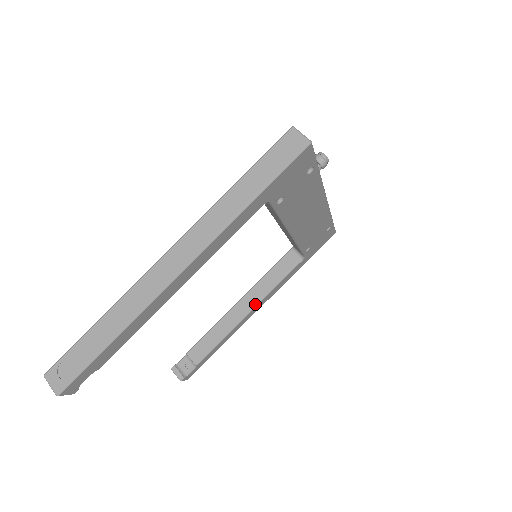
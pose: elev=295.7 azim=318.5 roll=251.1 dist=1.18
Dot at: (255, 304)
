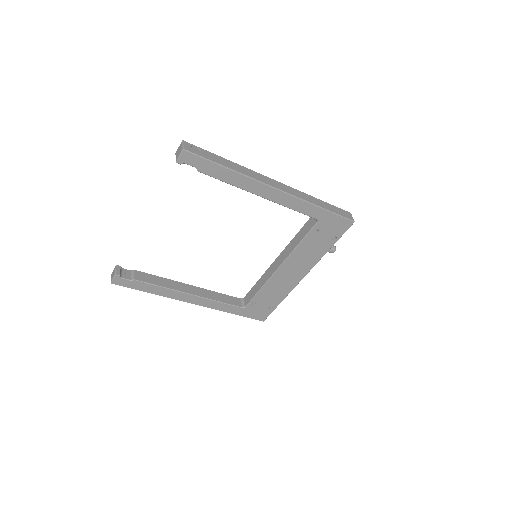
Dot at: (199, 295)
